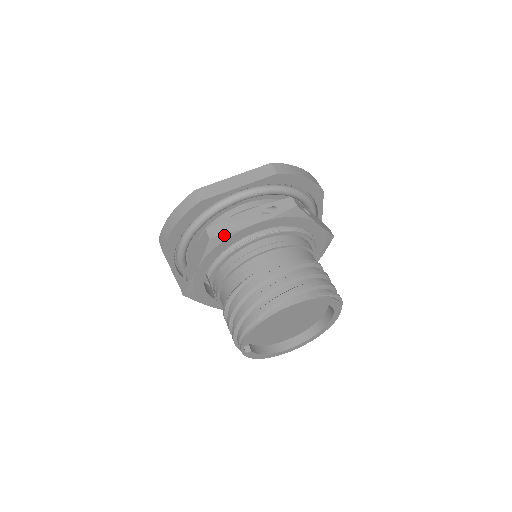
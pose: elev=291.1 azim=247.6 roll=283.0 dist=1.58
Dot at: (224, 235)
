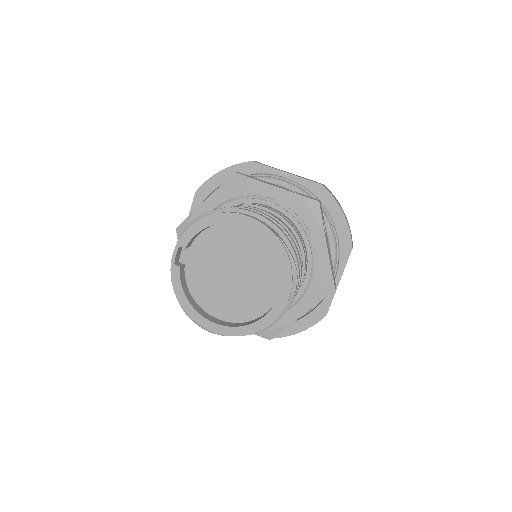
Dot at: (247, 178)
